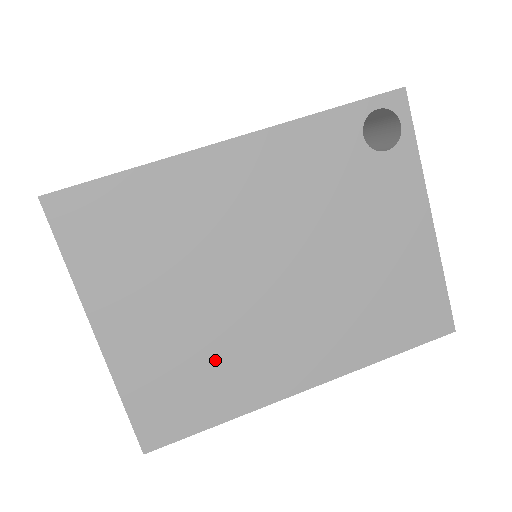
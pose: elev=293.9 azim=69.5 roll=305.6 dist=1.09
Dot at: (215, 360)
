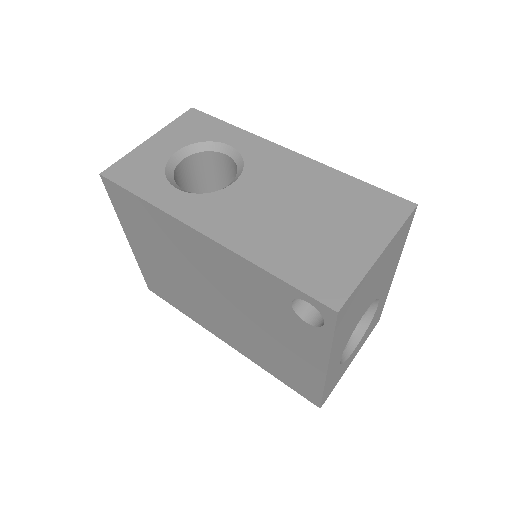
Dot at: (181, 295)
